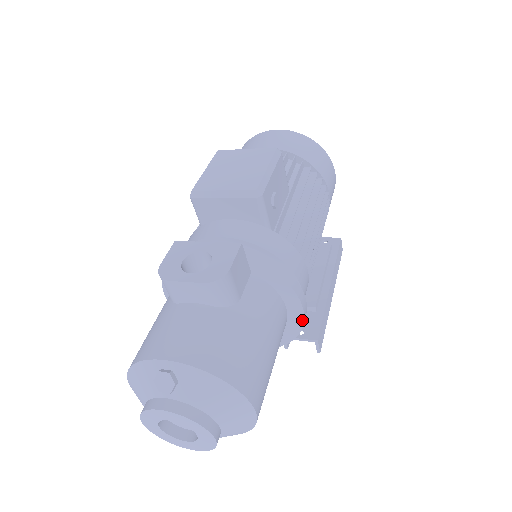
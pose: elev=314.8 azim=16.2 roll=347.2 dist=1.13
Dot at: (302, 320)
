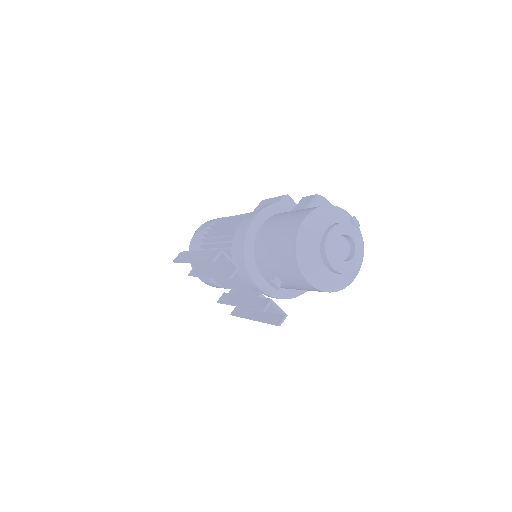
Dot at: occluded
